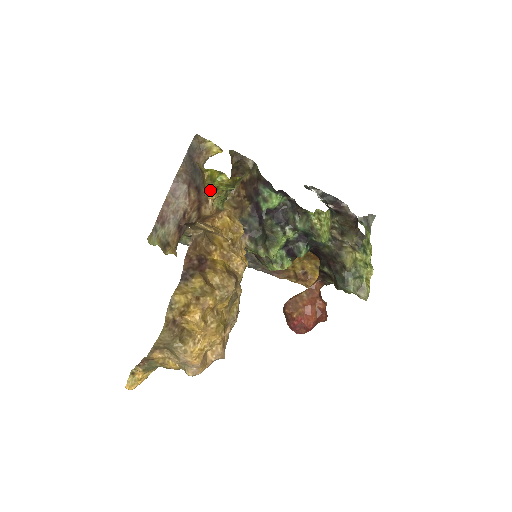
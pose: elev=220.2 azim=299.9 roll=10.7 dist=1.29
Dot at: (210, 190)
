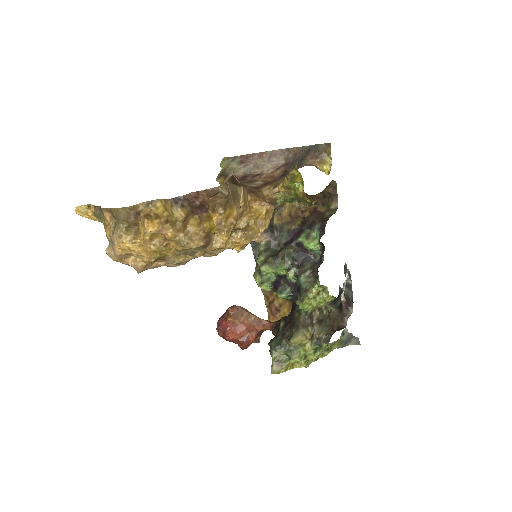
Dot at: (284, 183)
